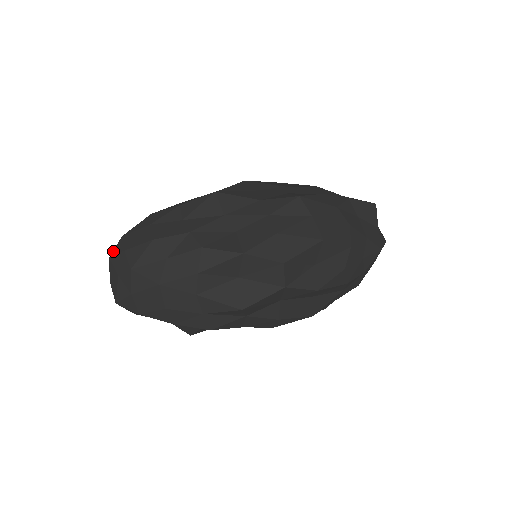
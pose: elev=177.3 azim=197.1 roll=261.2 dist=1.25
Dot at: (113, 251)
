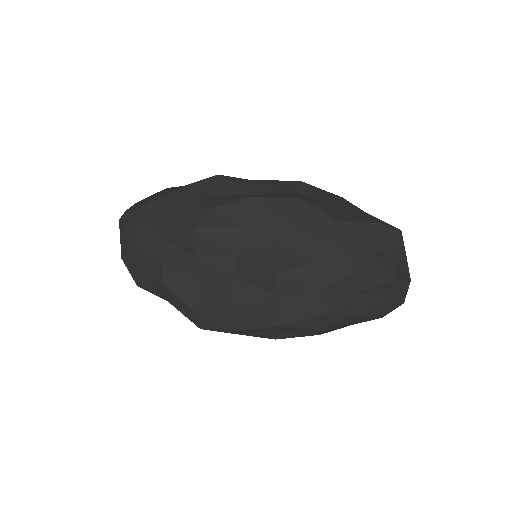
Dot at: (120, 218)
